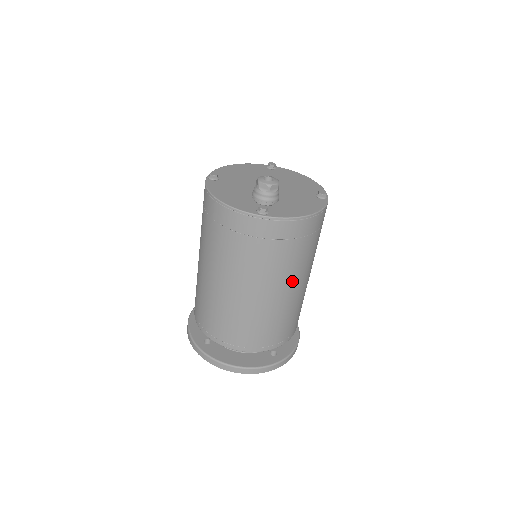
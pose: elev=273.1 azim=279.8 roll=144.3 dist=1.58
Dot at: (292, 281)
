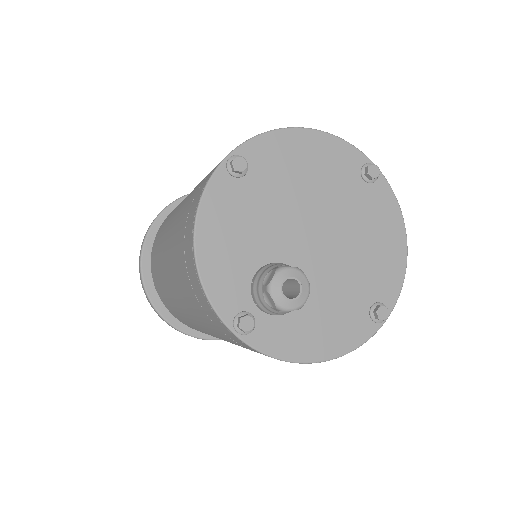
Dot at: occluded
